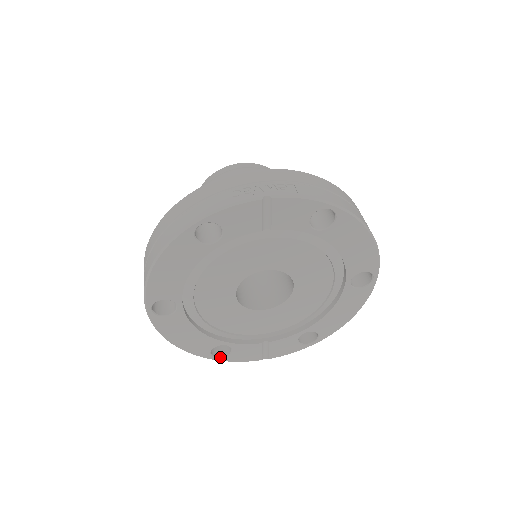
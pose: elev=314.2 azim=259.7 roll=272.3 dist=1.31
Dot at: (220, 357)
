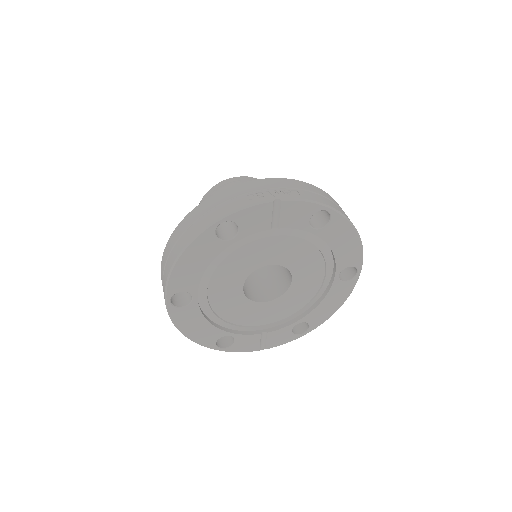
Dot at: (224, 348)
